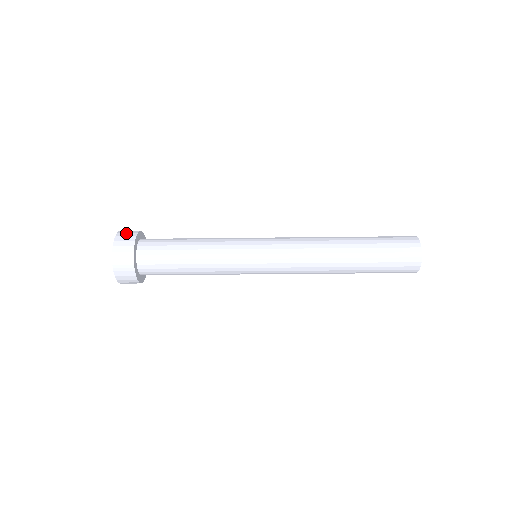
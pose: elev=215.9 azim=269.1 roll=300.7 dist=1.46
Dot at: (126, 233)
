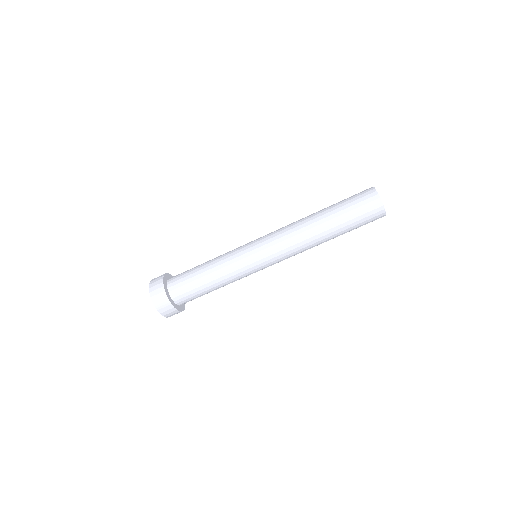
Dot at: (156, 279)
